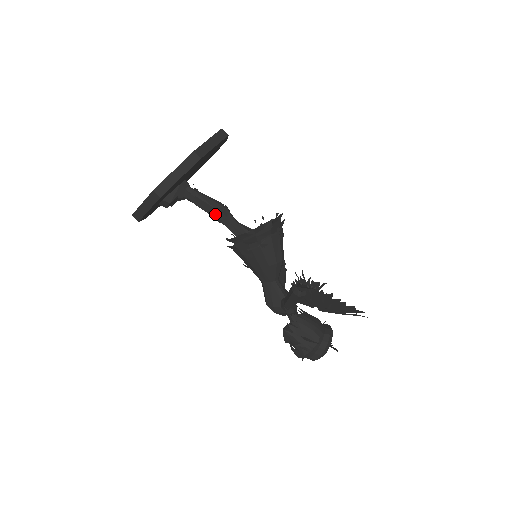
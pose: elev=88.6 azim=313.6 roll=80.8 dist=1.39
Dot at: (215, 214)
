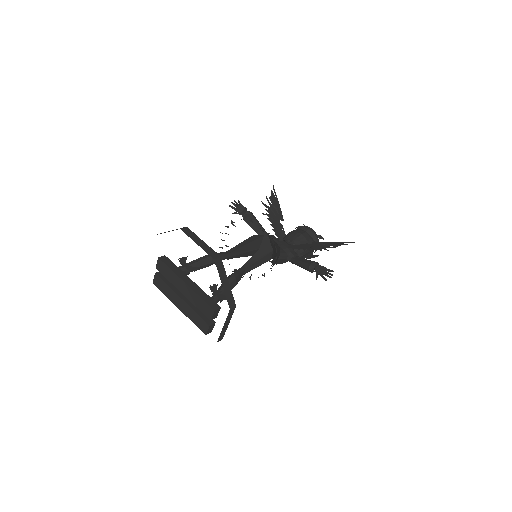
Dot at: occluded
